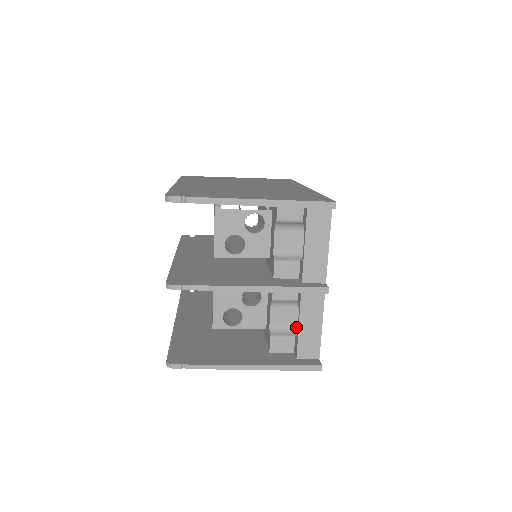
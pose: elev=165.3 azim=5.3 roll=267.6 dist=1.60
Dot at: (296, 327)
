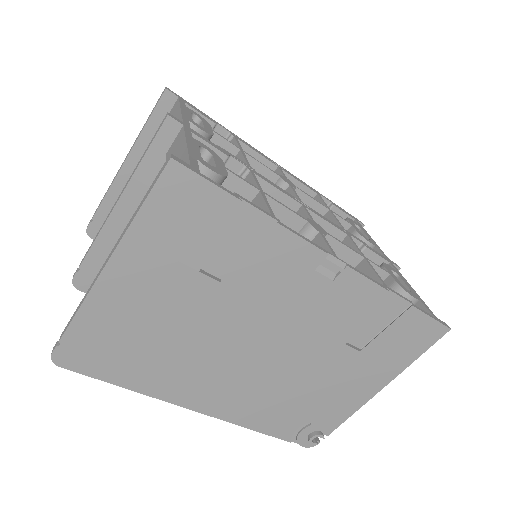
Dot at: occluded
